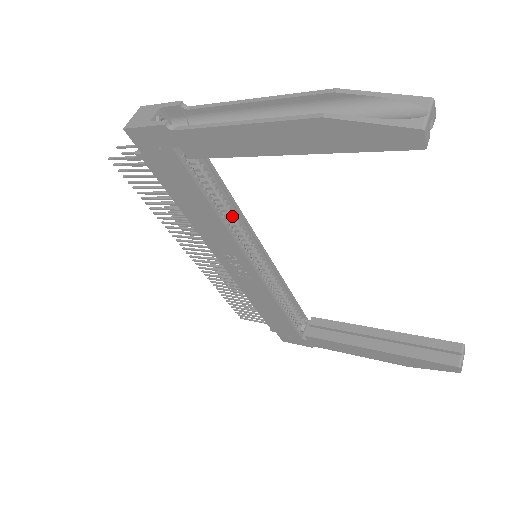
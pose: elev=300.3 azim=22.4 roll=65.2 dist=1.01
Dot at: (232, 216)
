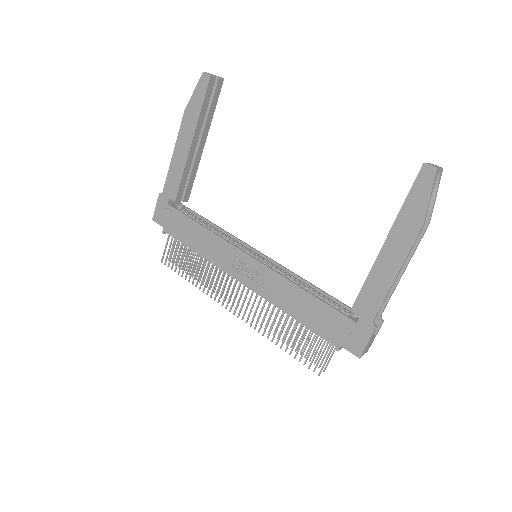
Dot at: (226, 238)
